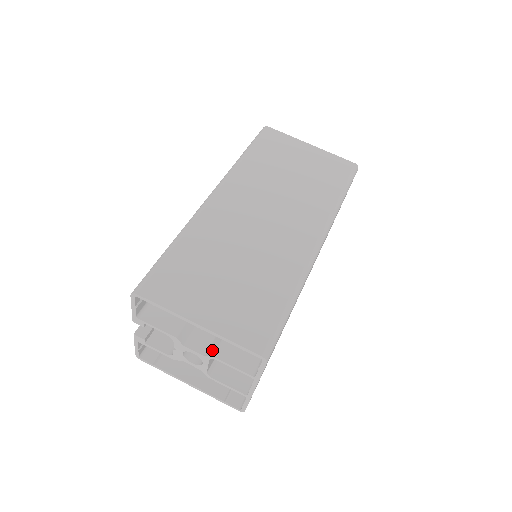
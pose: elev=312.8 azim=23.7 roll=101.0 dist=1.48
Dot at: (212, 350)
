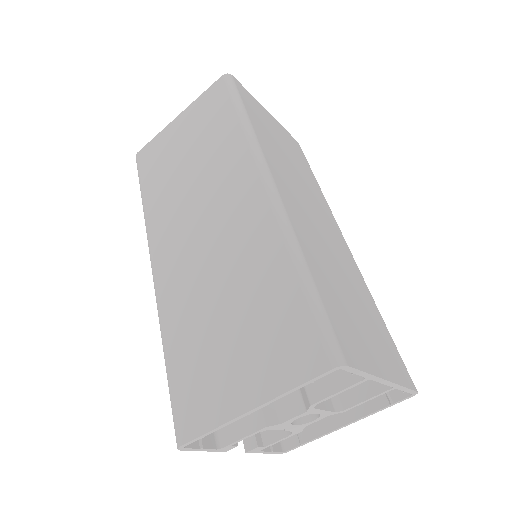
Dot at: (305, 399)
